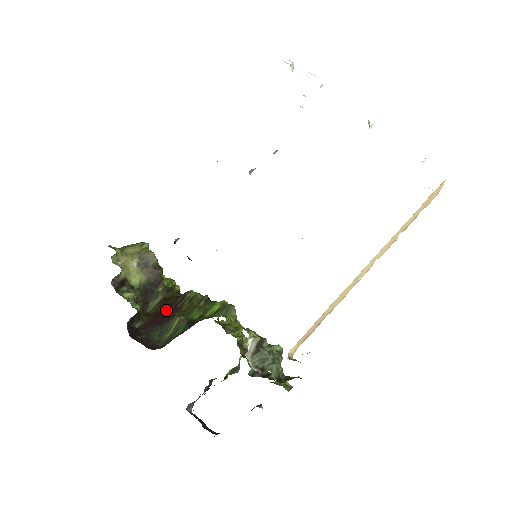
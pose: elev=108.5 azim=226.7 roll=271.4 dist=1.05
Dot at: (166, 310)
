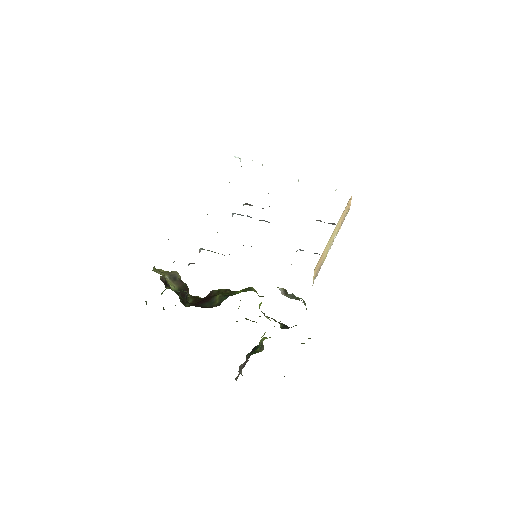
Dot at: (203, 299)
